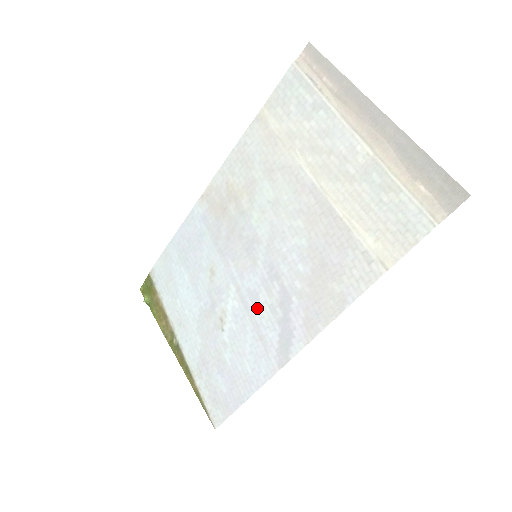
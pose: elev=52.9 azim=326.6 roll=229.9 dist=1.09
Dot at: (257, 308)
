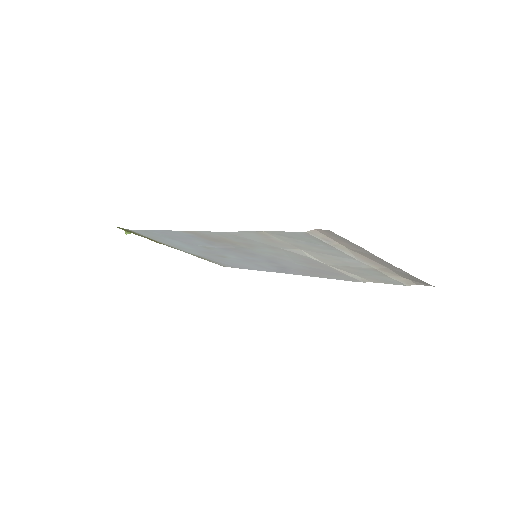
Dot at: (258, 263)
